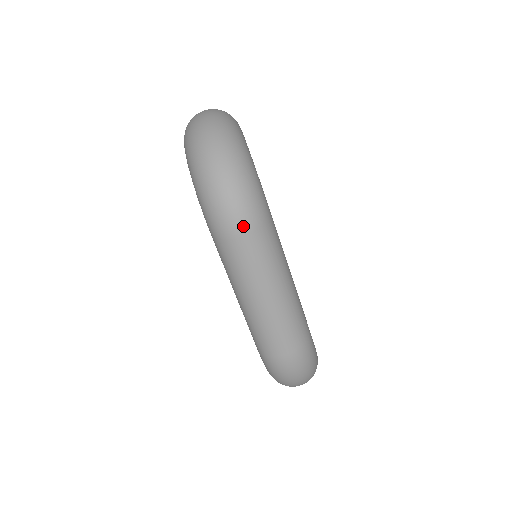
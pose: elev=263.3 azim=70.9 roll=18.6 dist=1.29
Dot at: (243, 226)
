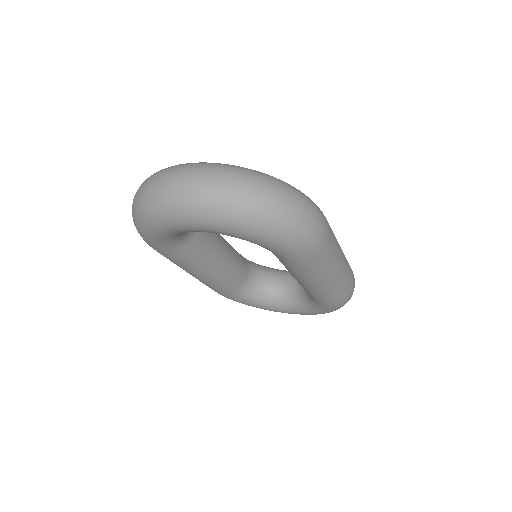
Dot at: (326, 227)
